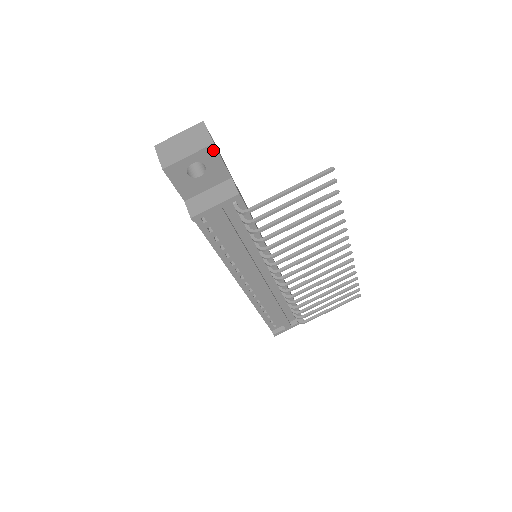
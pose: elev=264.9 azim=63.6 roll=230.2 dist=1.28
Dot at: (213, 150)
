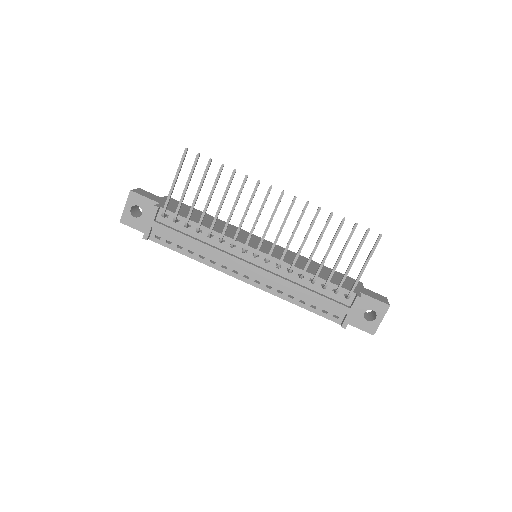
Dot at: (134, 194)
